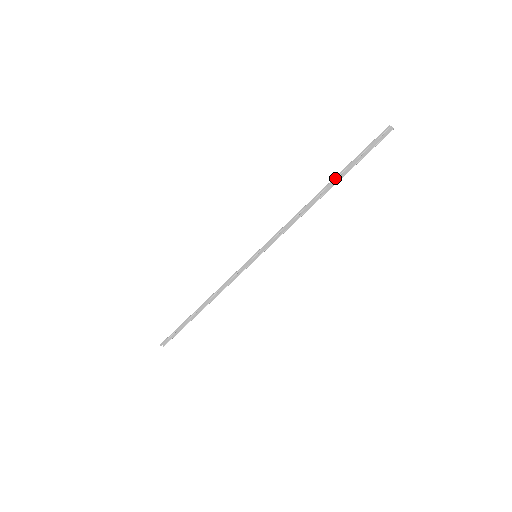
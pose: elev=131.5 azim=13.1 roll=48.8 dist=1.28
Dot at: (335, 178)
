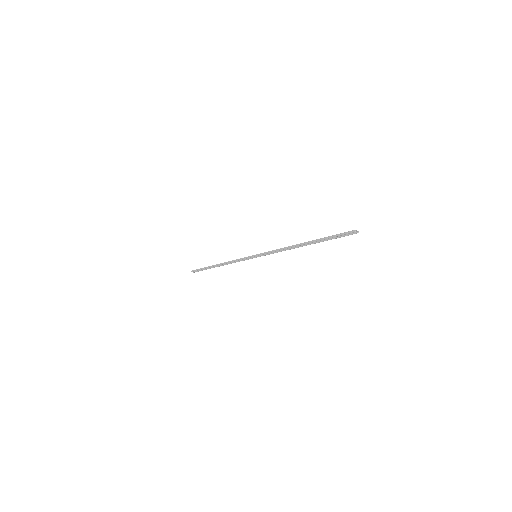
Dot at: (313, 241)
